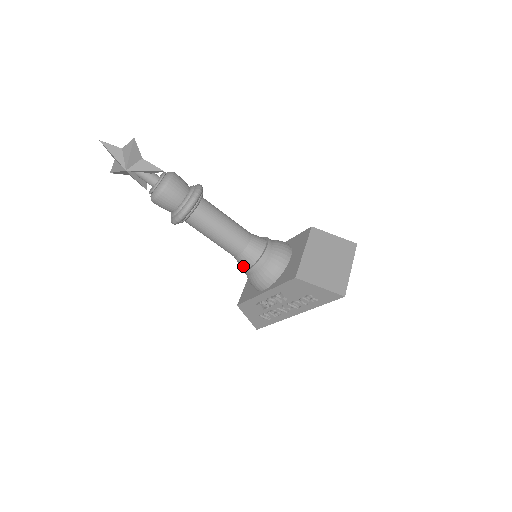
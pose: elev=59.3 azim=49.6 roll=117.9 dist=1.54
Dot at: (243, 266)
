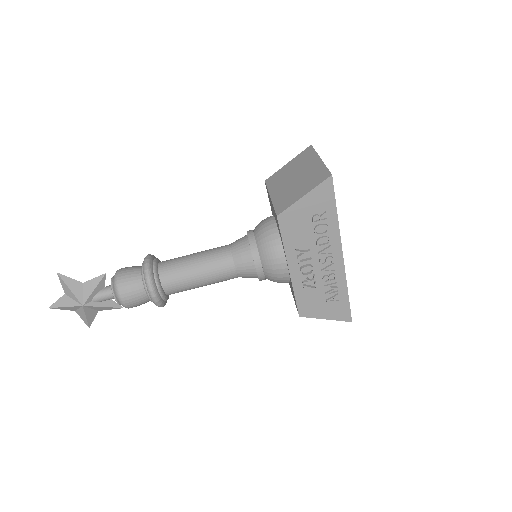
Dot at: (252, 274)
